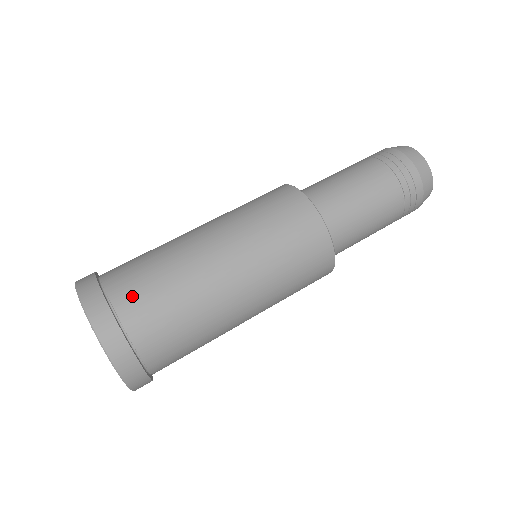
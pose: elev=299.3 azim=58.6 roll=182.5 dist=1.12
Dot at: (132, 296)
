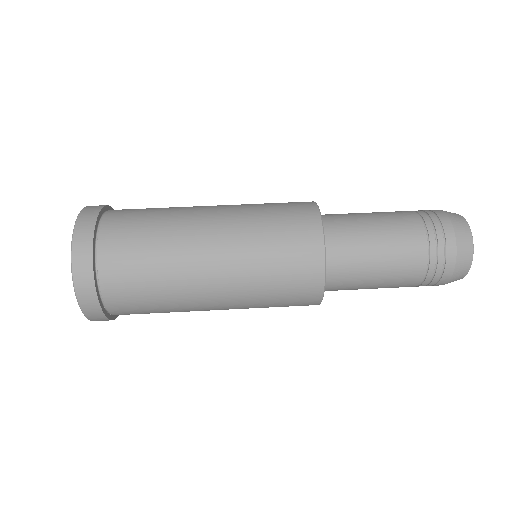
Dot at: (118, 271)
